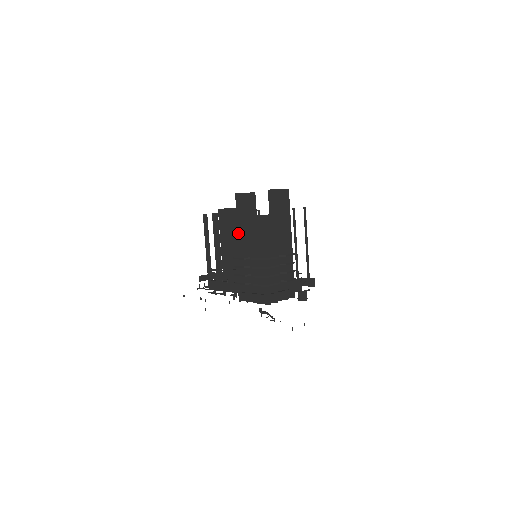
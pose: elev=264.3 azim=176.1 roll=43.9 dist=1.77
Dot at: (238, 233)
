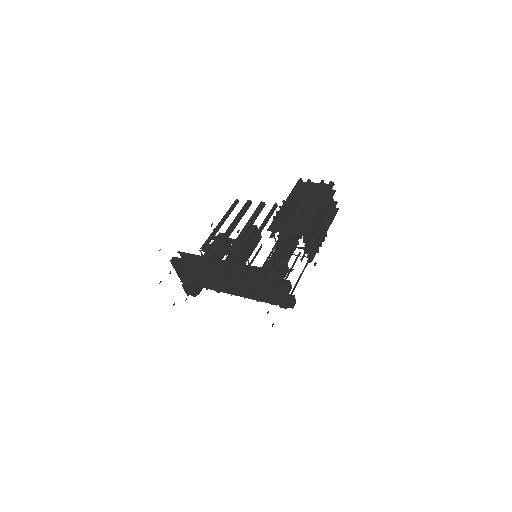
Dot at: (297, 190)
